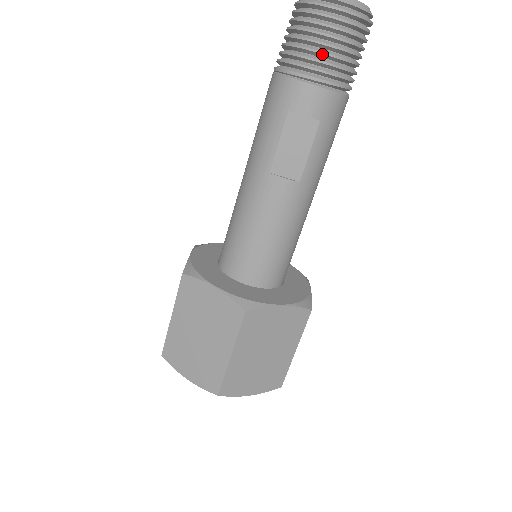
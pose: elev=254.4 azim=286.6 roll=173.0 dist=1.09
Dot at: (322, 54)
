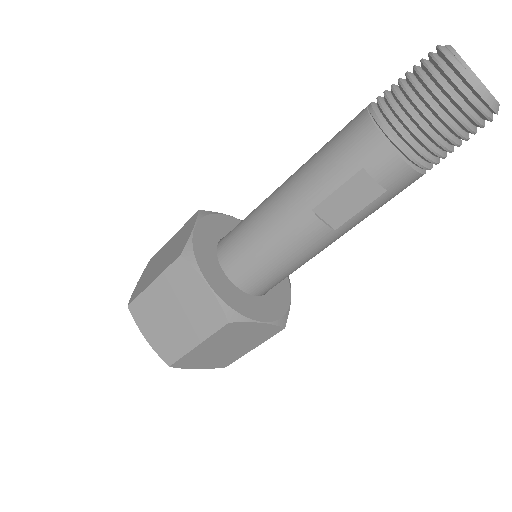
Dot at: (429, 135)
